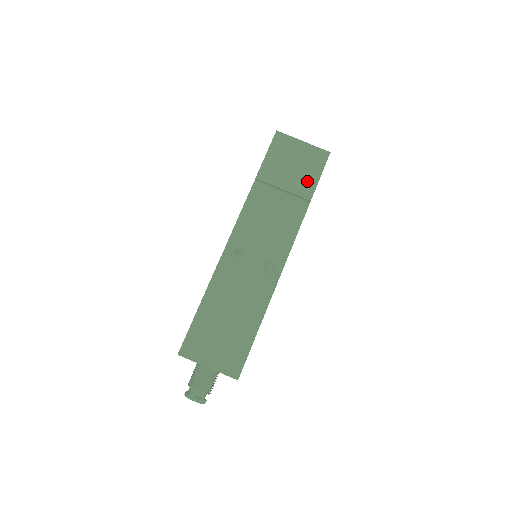
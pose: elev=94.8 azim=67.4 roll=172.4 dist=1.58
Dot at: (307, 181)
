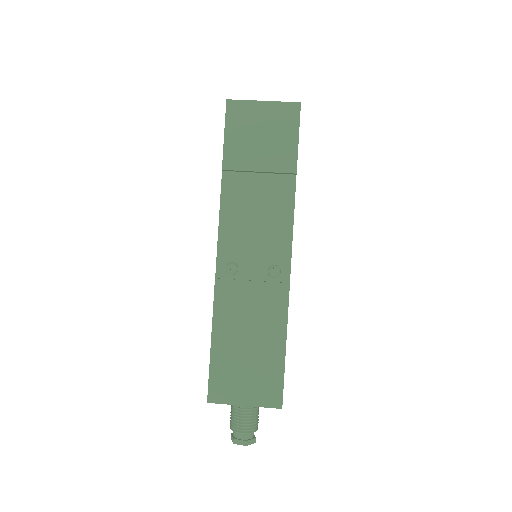
Dot at: (284, 150)
